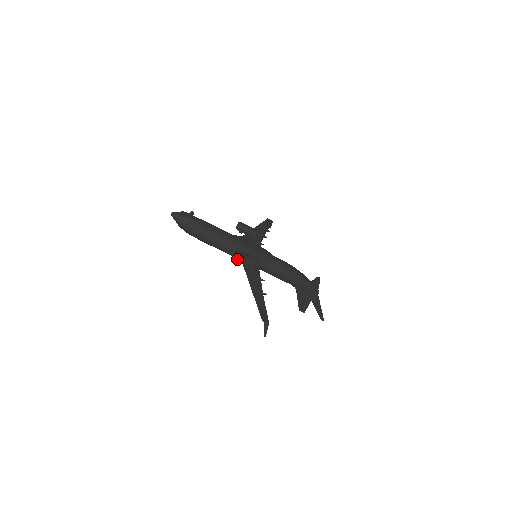
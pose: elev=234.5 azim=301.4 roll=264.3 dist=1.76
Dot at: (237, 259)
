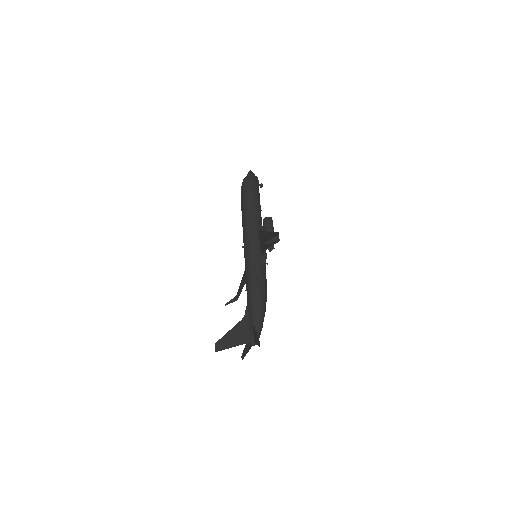
Dot at: (270, 220)
